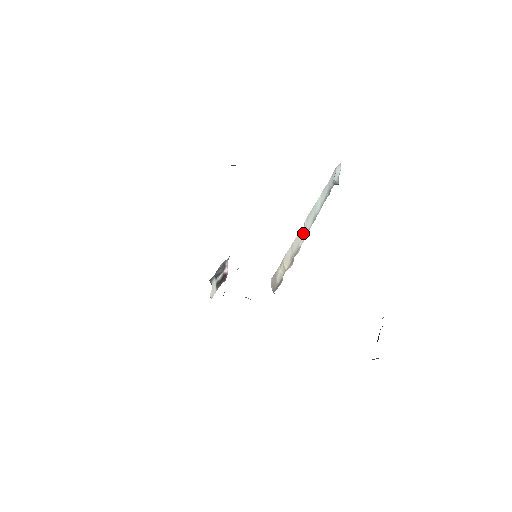
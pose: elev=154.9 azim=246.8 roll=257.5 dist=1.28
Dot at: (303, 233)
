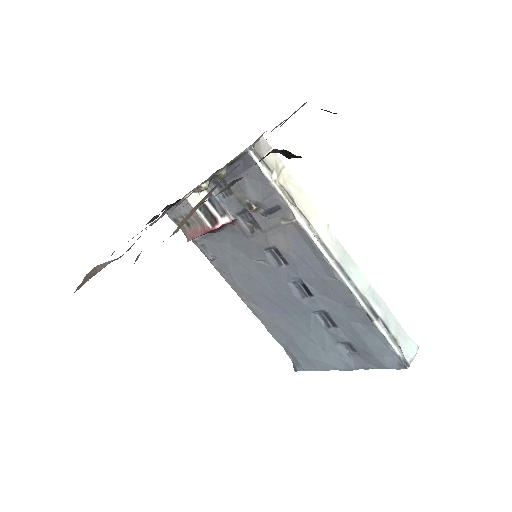
Dot at: (322, 228)
